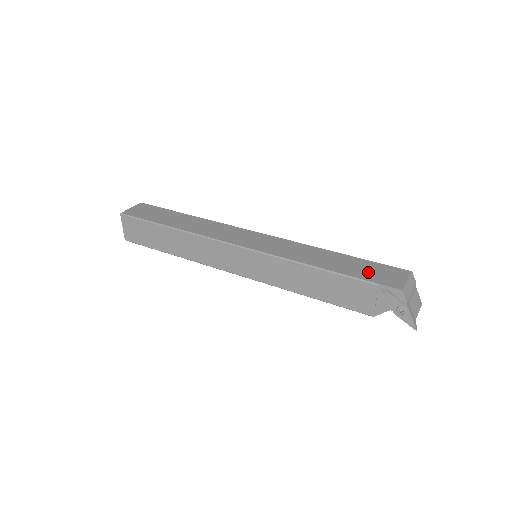
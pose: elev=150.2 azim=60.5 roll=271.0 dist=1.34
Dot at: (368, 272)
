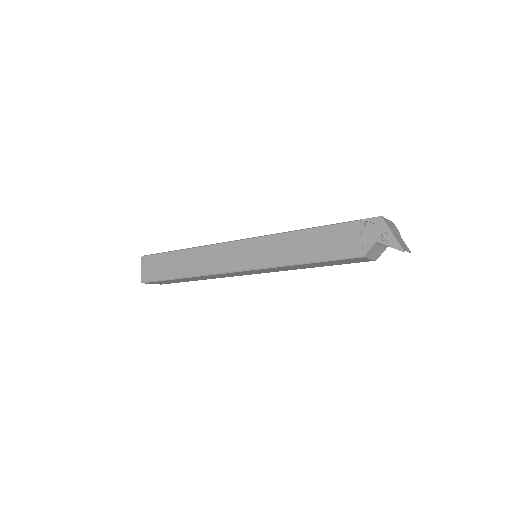
Dot at: occluded
